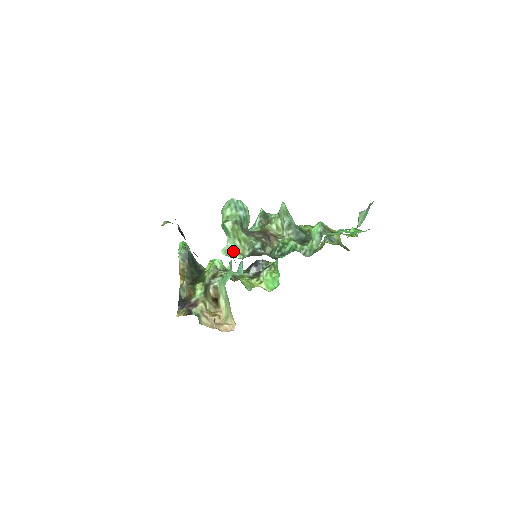
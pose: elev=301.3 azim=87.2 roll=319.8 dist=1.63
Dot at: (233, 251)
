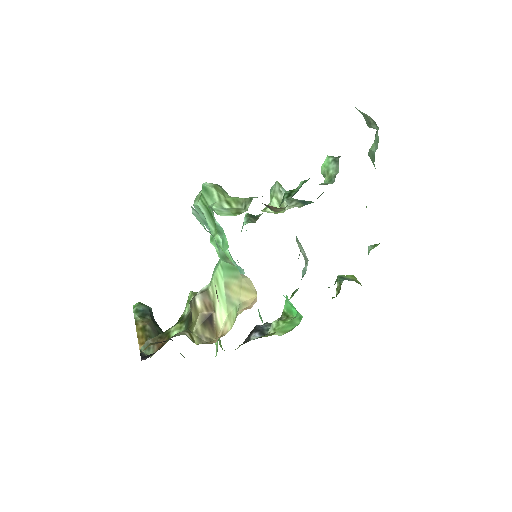
Dot at: (223, 212)
